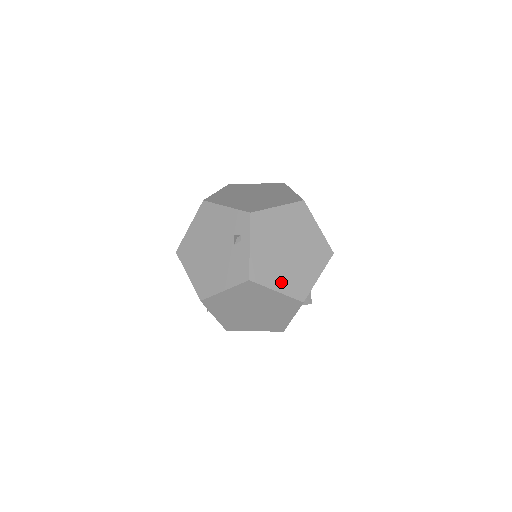
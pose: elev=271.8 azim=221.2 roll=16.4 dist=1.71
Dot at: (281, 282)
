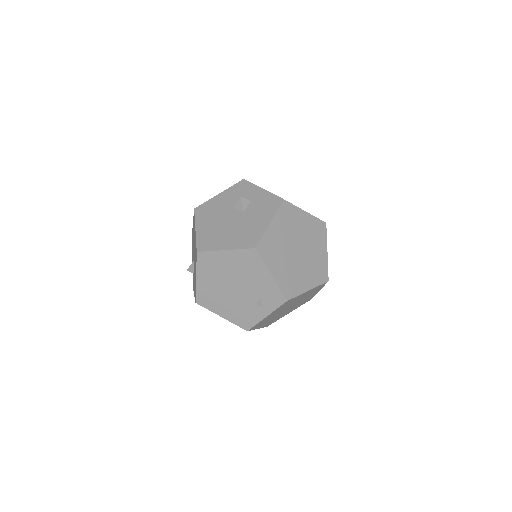
Dot at: (265, 324)
